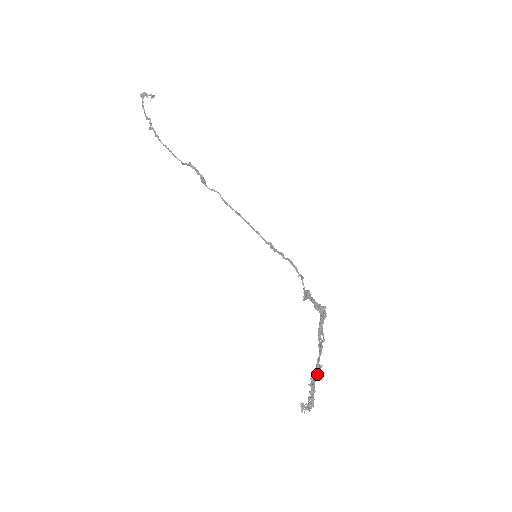
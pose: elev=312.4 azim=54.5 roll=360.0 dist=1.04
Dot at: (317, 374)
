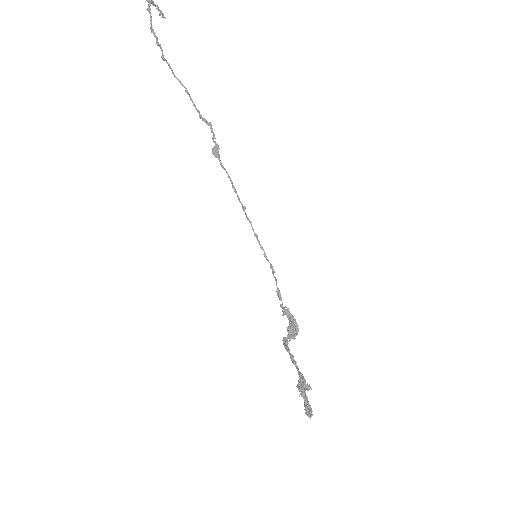
Dot at: (305, 385)
